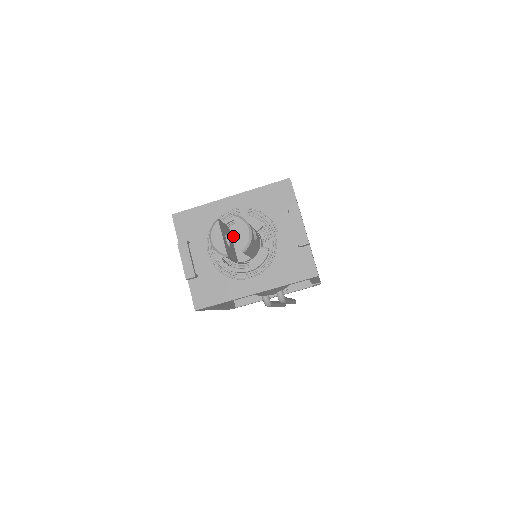
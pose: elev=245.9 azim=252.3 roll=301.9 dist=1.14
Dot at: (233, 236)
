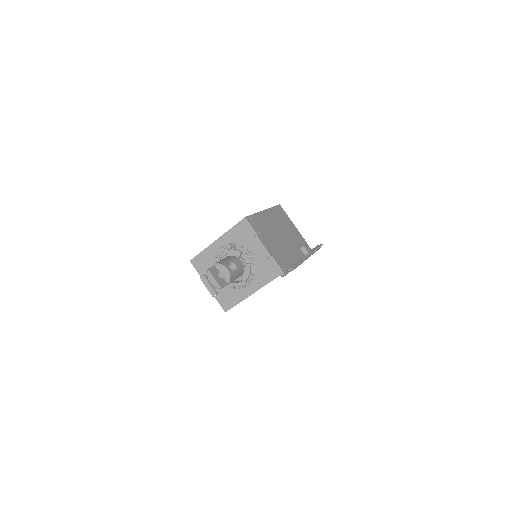
Dot at: occluded
